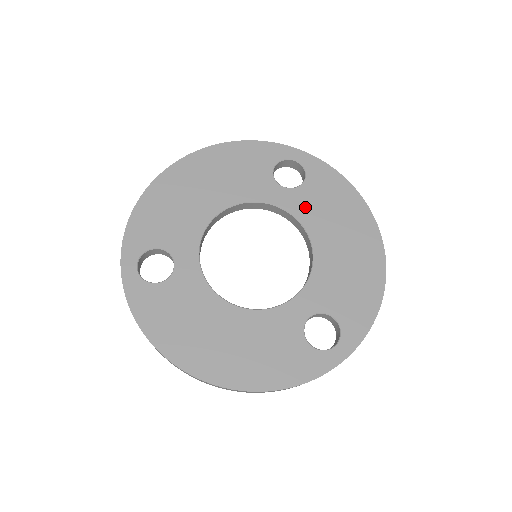
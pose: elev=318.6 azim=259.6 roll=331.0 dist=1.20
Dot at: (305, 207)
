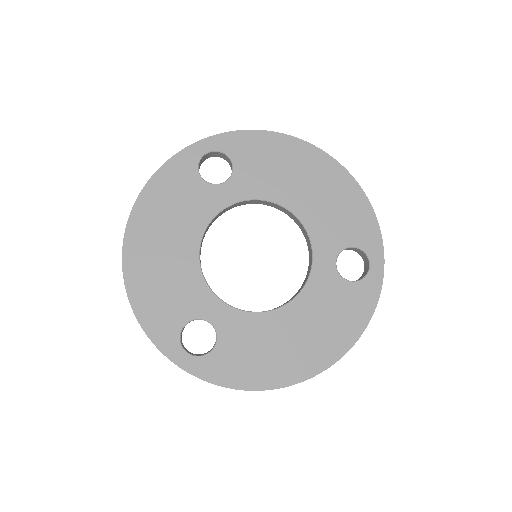
Dot at: (254, 184)
